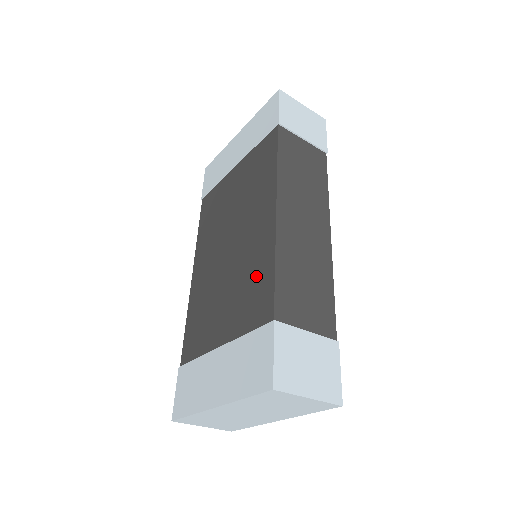
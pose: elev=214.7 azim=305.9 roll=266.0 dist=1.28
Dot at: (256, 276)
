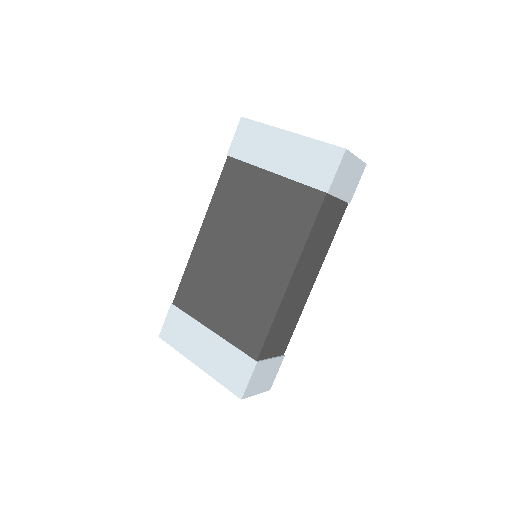
Dot at: (255, 314)
